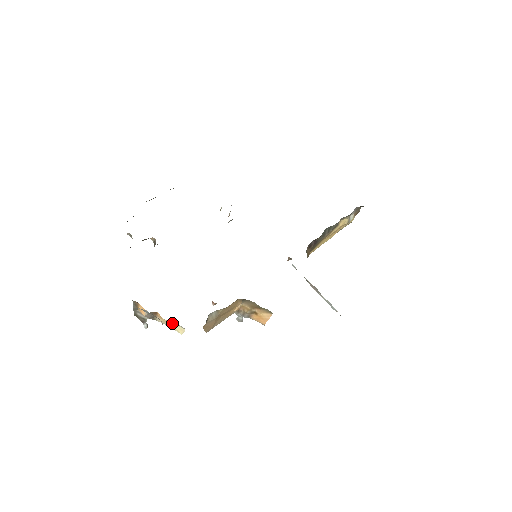
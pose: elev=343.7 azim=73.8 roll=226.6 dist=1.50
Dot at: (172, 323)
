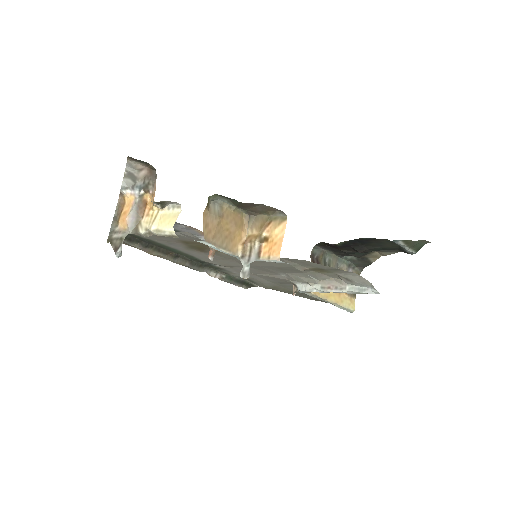
Dot at: (163, 214)
